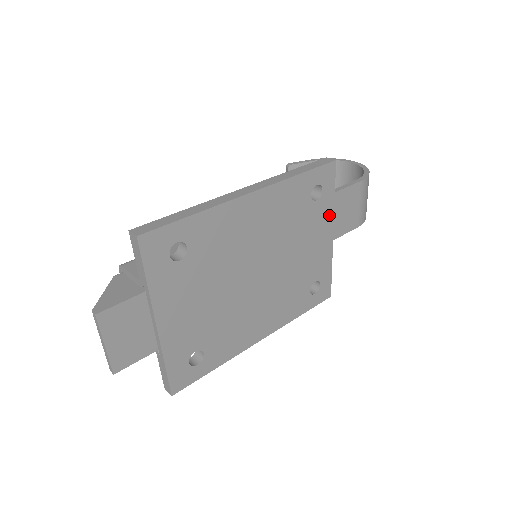
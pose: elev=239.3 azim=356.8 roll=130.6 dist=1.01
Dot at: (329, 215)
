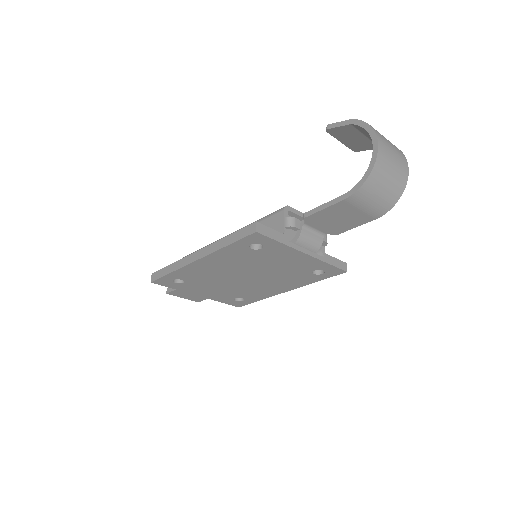
Dot at: (287, 249)
